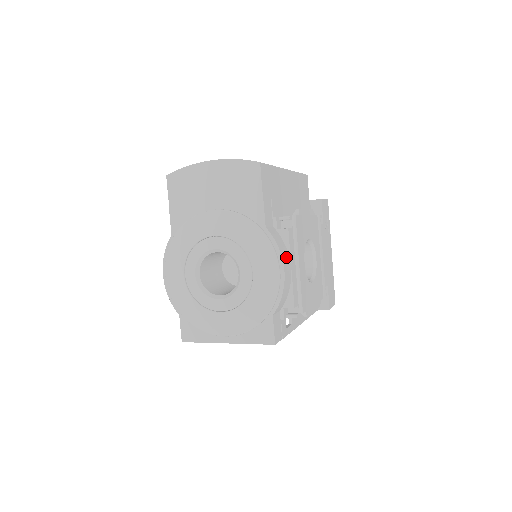
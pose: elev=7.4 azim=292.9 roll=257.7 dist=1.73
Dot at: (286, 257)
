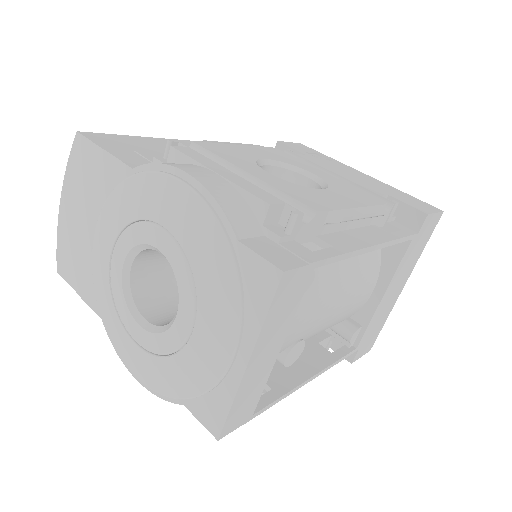
Dot at: (189, 167)
